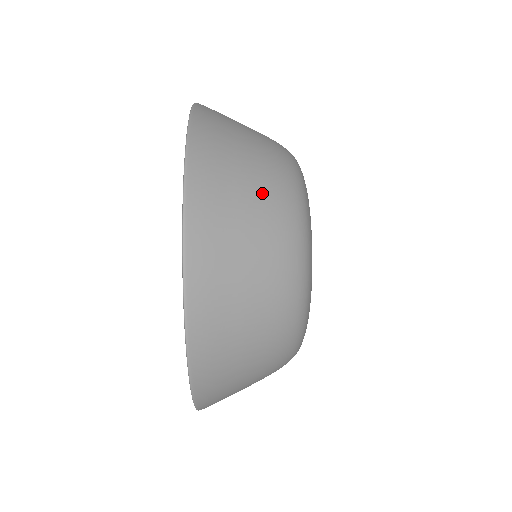
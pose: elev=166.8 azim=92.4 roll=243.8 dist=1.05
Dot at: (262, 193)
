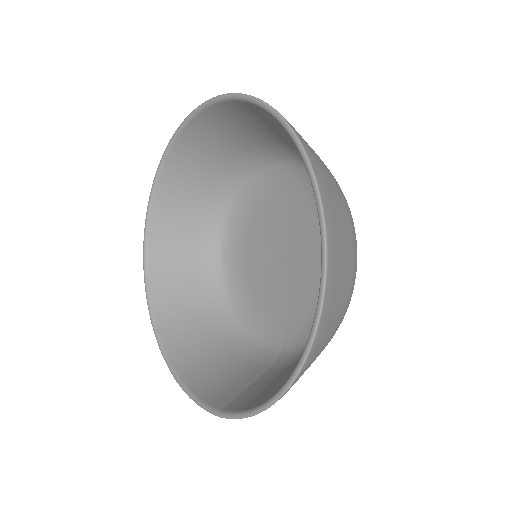
Dot at: (346, 212)
